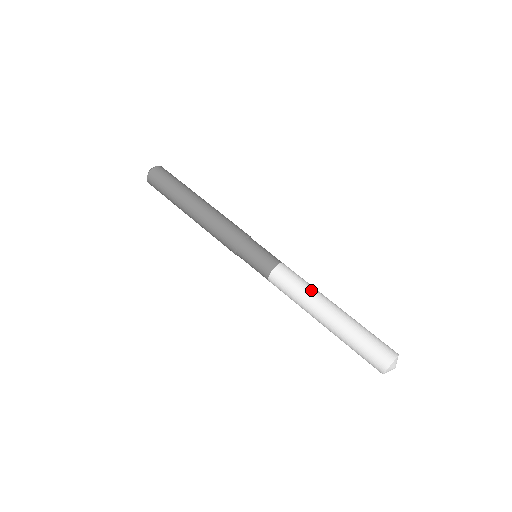
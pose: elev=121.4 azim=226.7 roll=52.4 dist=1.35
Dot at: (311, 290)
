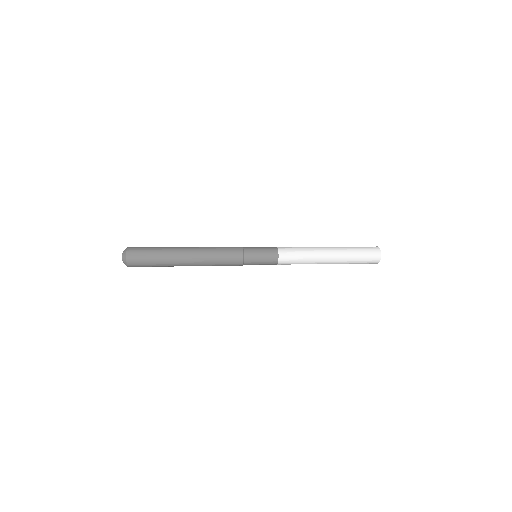
Dot at: occluded
